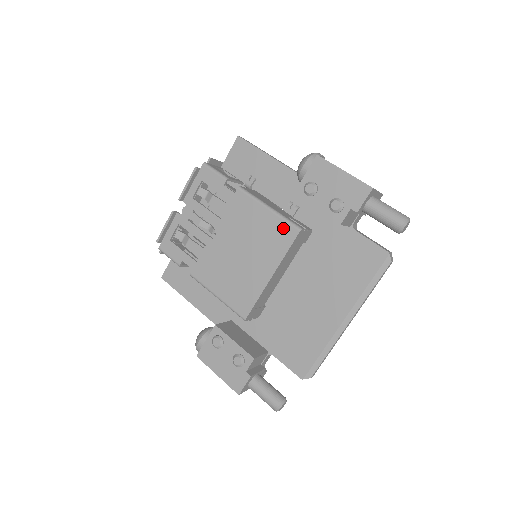
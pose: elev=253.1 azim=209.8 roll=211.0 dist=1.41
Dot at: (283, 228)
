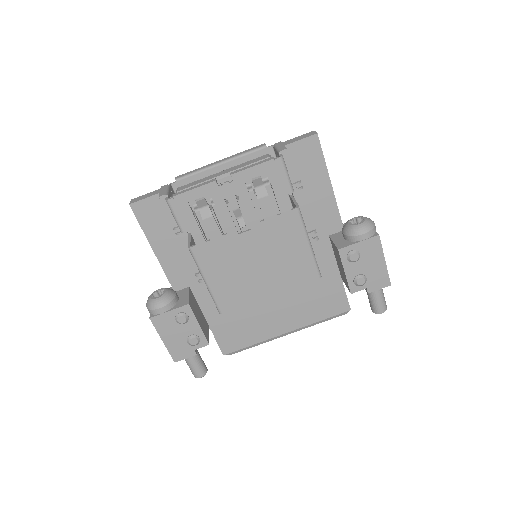
Dot at: (309, 268)
